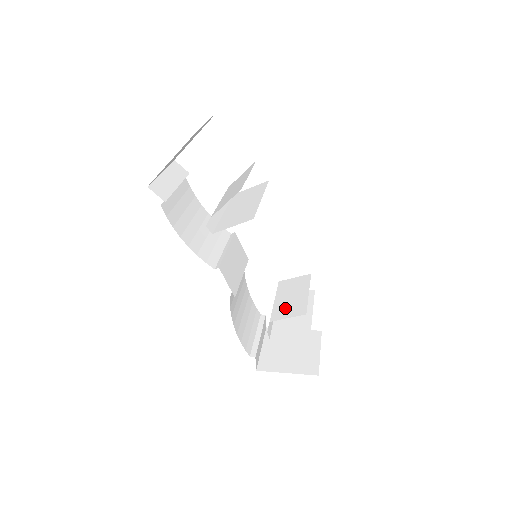
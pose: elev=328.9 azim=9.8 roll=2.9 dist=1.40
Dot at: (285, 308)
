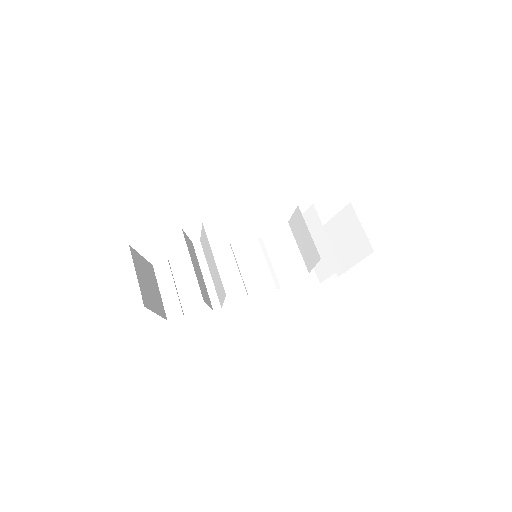
Dot at: (308, 255)
